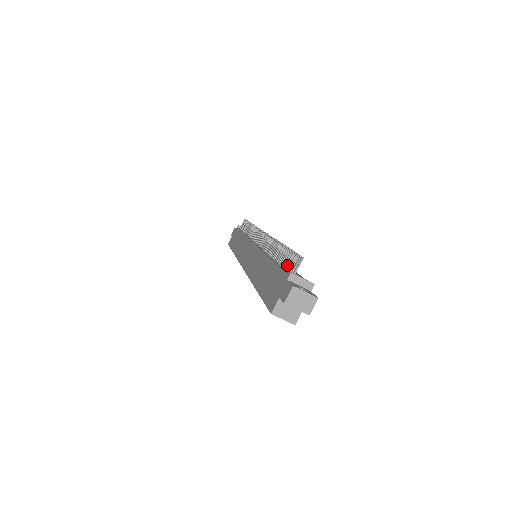
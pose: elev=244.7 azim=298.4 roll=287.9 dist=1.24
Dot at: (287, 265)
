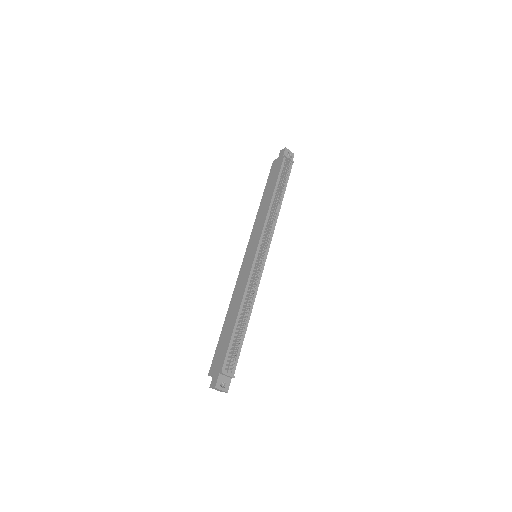
Dot at: (232, 349)
